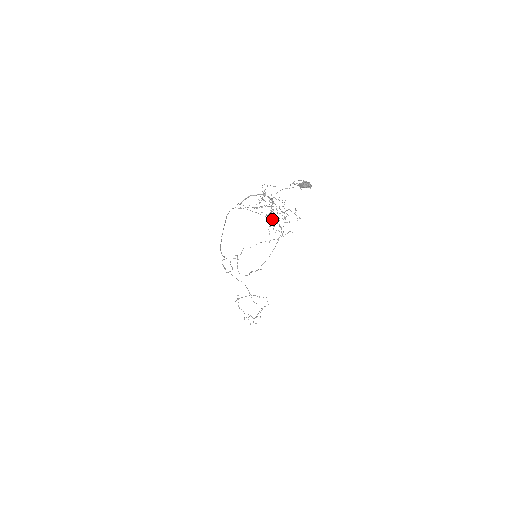
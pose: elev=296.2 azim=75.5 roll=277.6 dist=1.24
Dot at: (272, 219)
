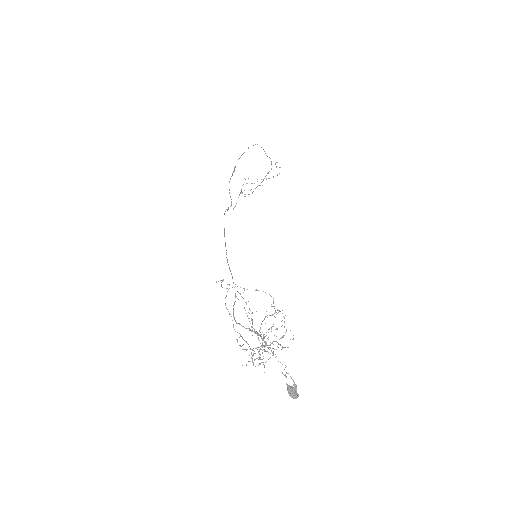
Dot at: (263, 335)
